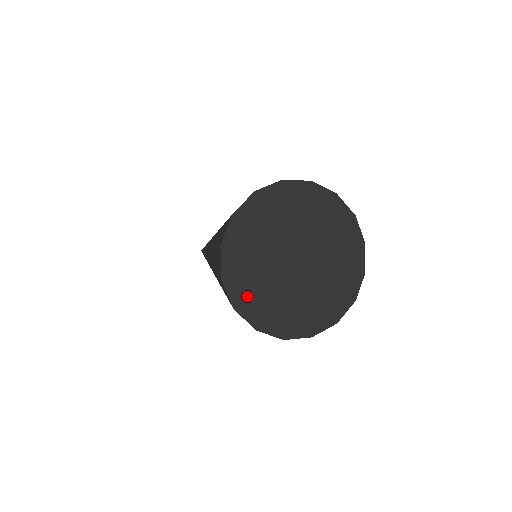
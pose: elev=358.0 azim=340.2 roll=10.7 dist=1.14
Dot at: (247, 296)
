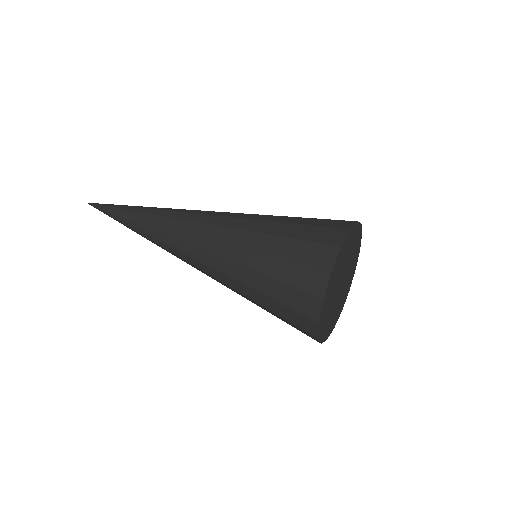
Dot at: (325, 330)
